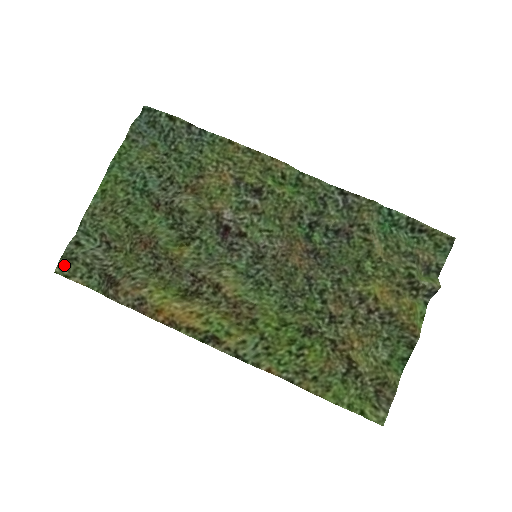
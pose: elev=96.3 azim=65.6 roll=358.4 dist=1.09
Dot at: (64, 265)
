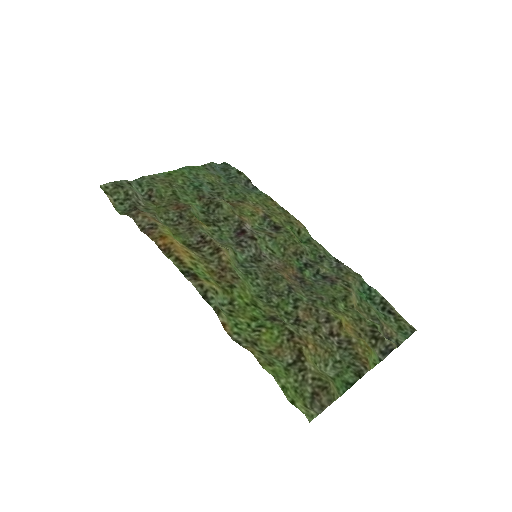
Dot at: (110, 186)
